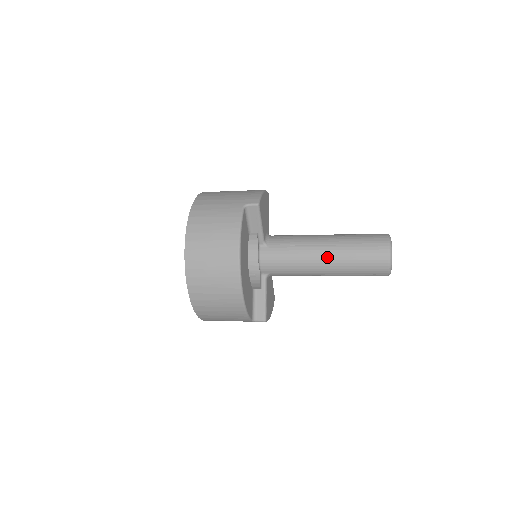
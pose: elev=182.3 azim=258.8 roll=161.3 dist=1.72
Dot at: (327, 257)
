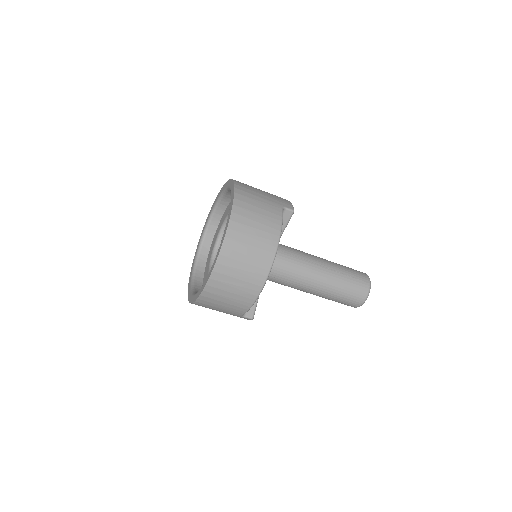
Dot at: (324, 277)
